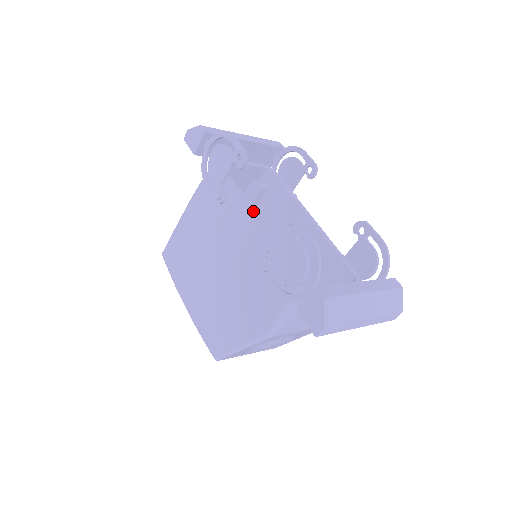
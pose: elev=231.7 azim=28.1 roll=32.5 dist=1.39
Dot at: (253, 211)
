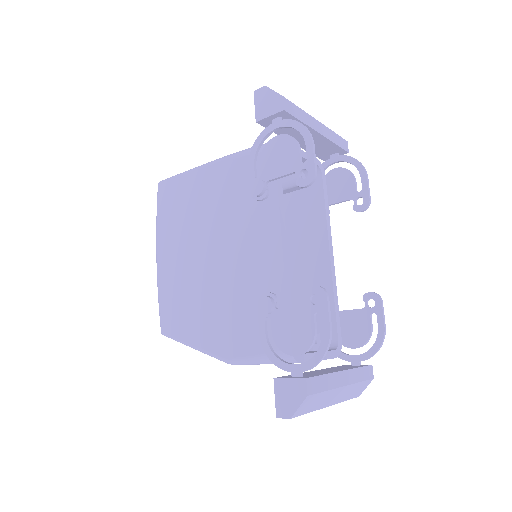
Dot at: (284, 234)
